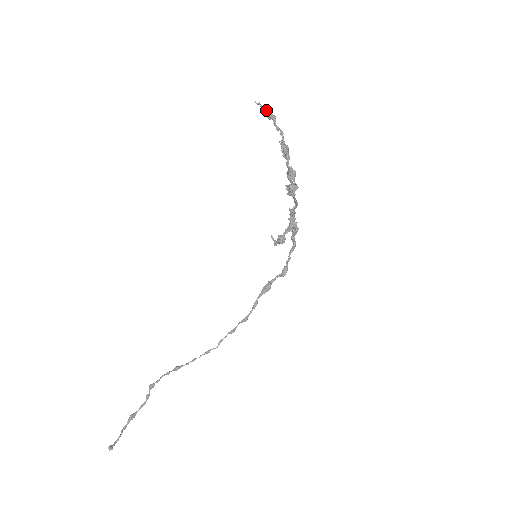
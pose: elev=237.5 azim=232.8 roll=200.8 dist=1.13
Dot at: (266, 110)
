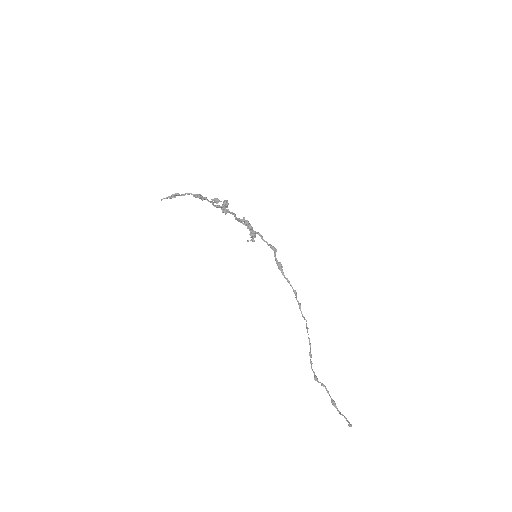
Dot at: (169, 196)
